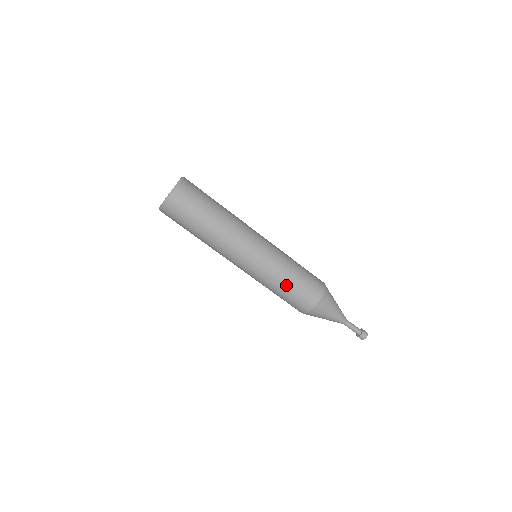
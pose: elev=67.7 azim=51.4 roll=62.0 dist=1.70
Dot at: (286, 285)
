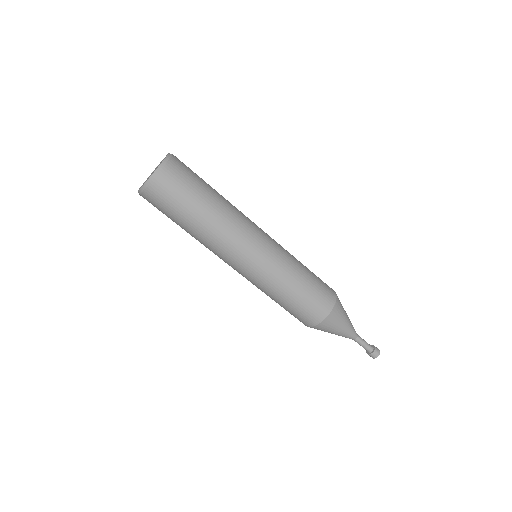
Dot at: (288, 297)
